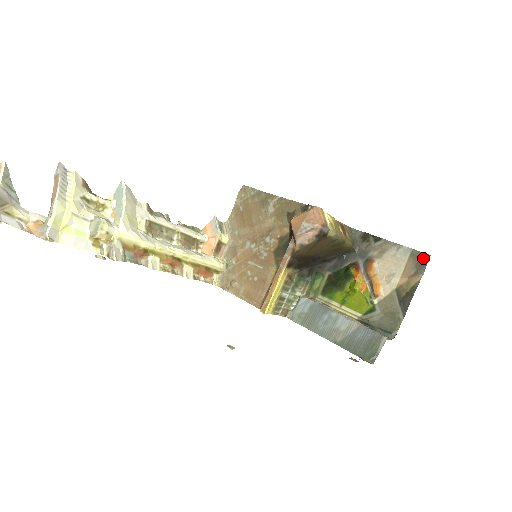
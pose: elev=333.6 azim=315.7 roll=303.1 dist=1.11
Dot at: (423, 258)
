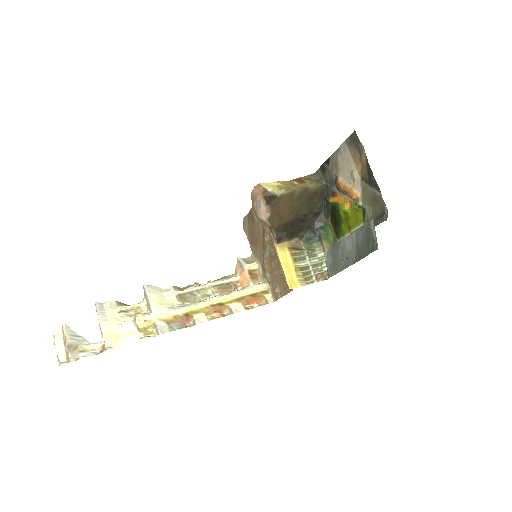
Dot at: (354, 138)
